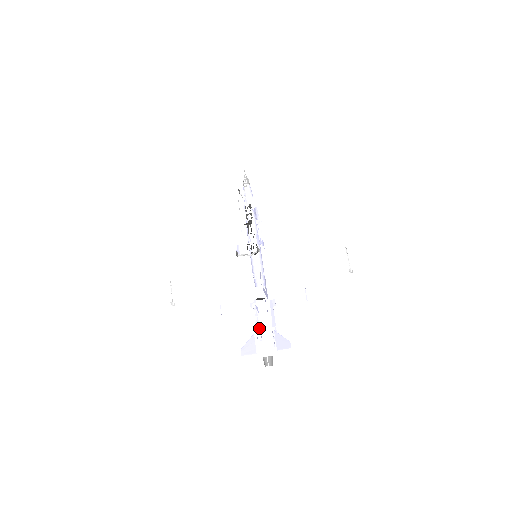
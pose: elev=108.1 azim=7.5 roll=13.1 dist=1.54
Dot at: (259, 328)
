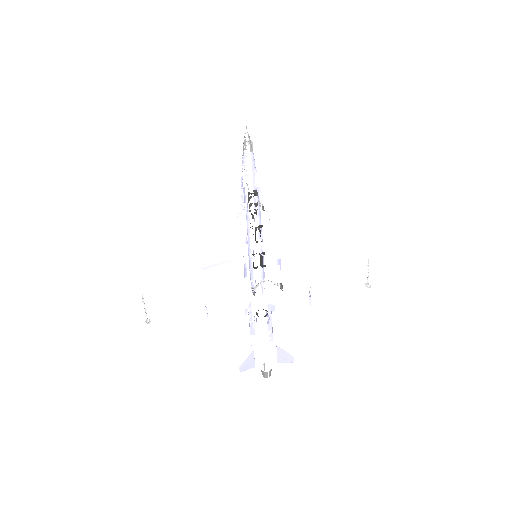
Dot at: (254, 334)
